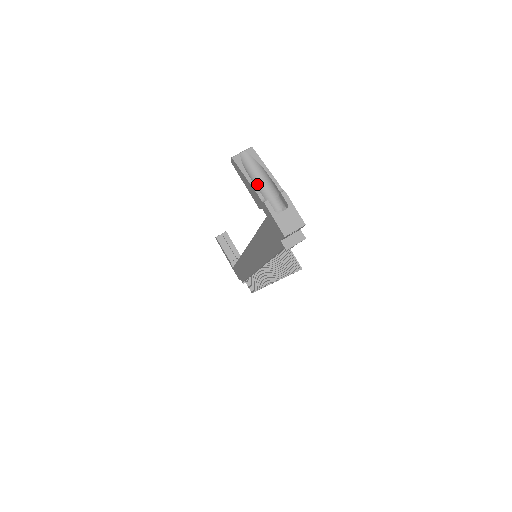
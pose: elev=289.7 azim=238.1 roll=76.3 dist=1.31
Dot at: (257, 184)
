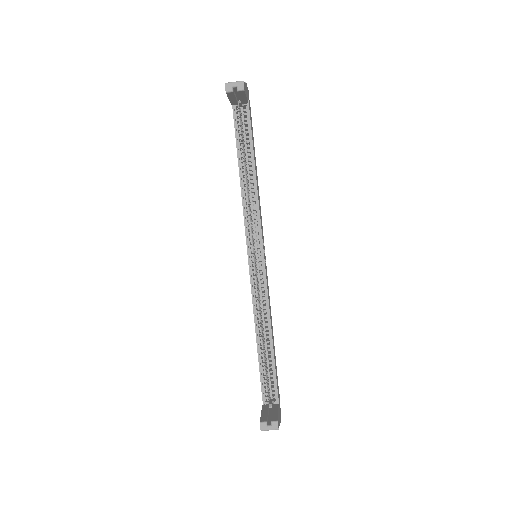
Dot at: occluded
